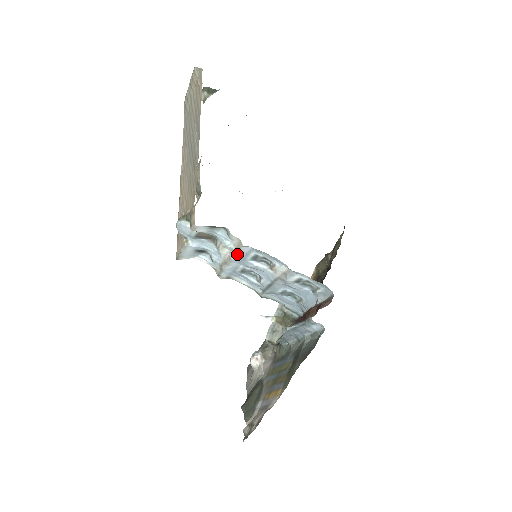
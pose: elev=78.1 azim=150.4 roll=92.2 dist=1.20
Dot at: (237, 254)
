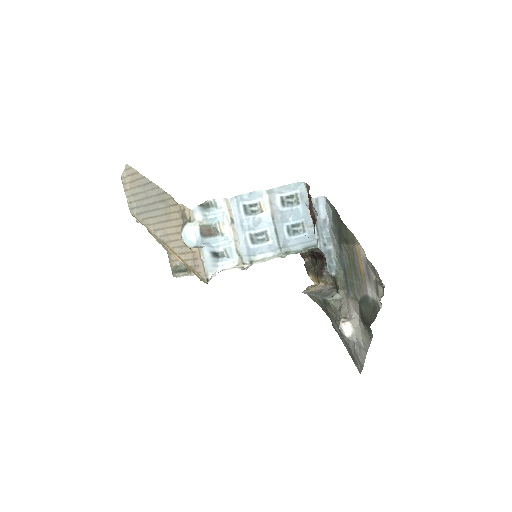
Dot at: (234, 217)
